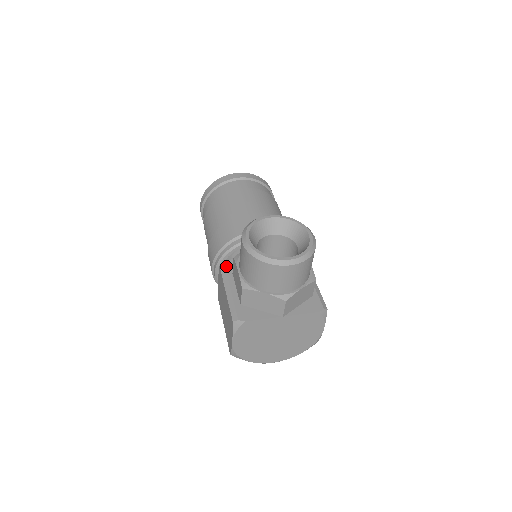
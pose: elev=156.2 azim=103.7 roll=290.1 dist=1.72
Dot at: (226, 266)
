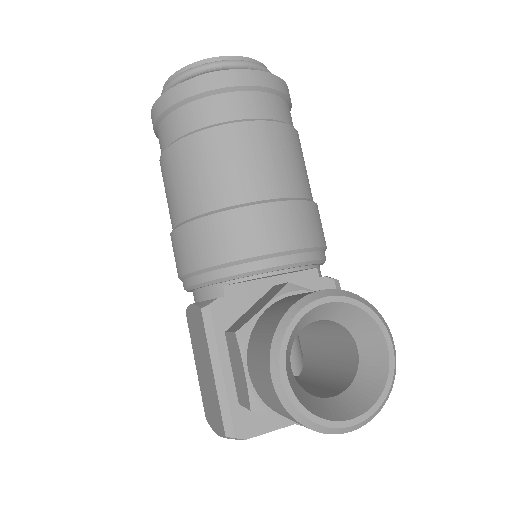
Dot at: (213, 315)
